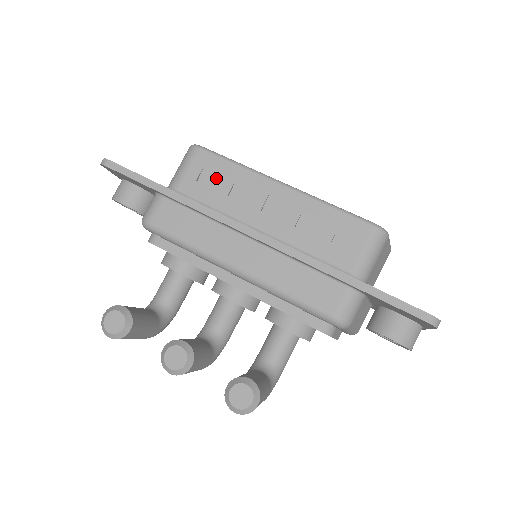
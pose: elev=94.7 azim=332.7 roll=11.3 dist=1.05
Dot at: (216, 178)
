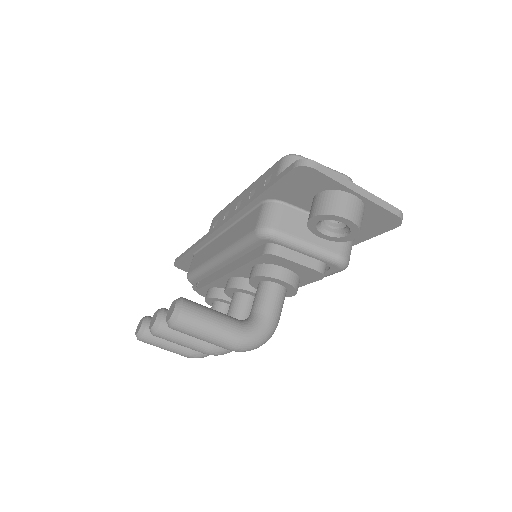
Dot at: (218, 223)
